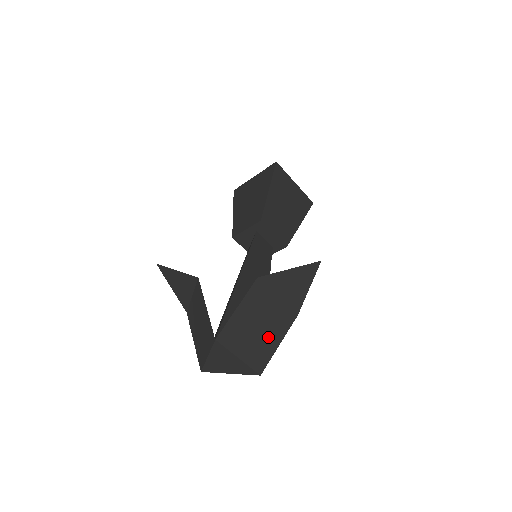
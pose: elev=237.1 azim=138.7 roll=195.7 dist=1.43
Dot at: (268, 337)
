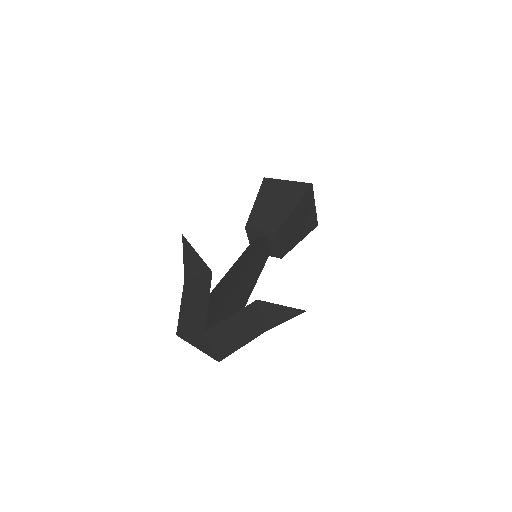
Dot at: (239, 340)
